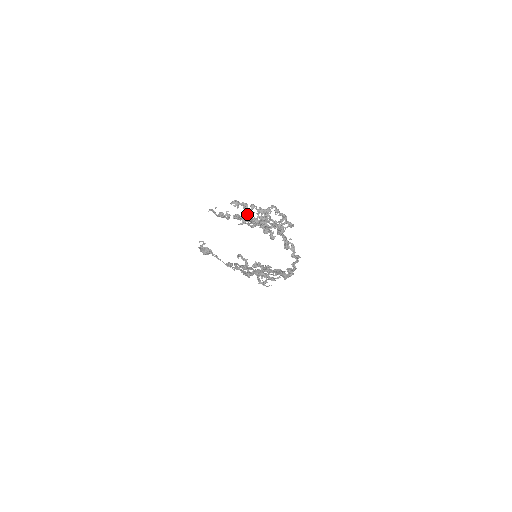
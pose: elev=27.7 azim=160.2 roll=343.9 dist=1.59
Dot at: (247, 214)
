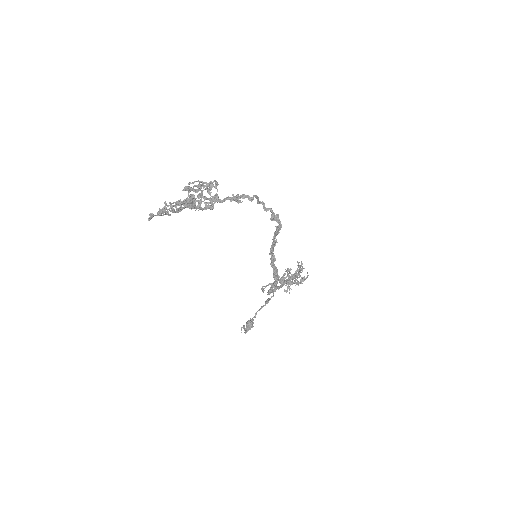
Dot at: occluded
